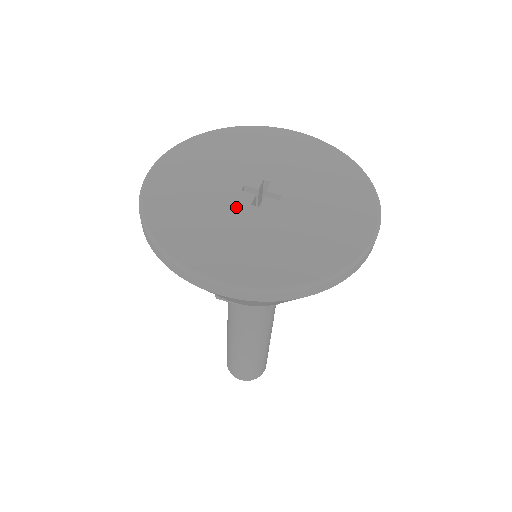
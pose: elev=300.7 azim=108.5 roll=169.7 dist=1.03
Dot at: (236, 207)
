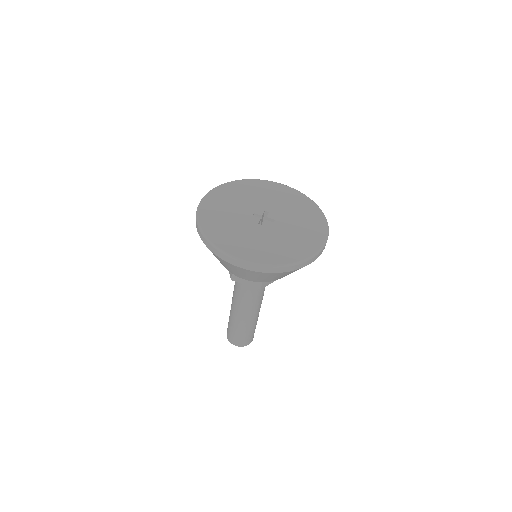
Dot at: (250, 224)
